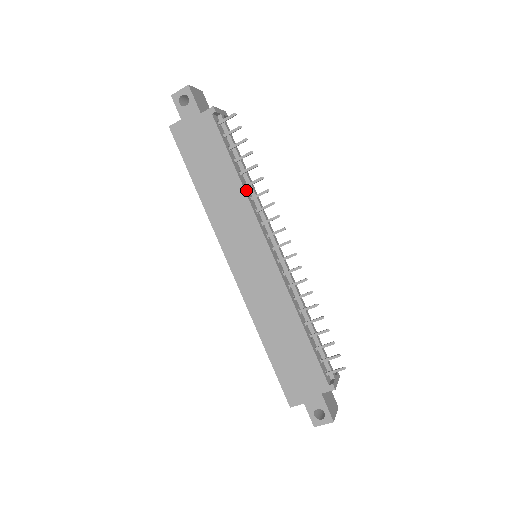
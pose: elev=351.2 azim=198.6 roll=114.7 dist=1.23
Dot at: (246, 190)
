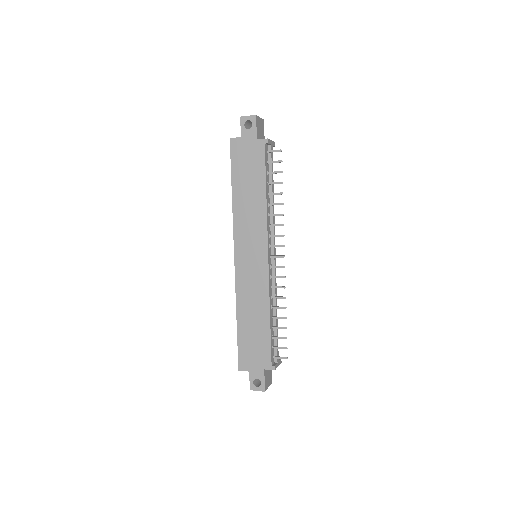
Dot at: (268, 208)
